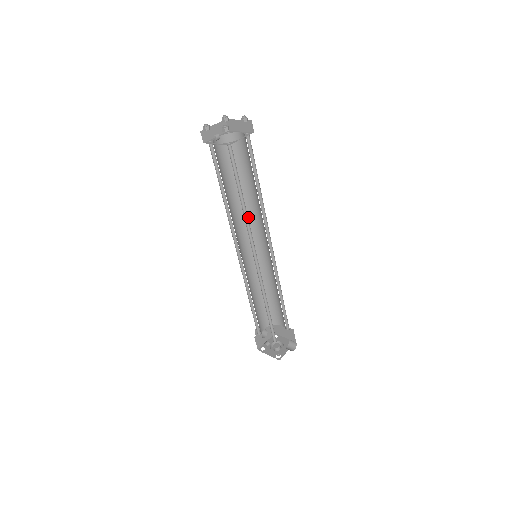
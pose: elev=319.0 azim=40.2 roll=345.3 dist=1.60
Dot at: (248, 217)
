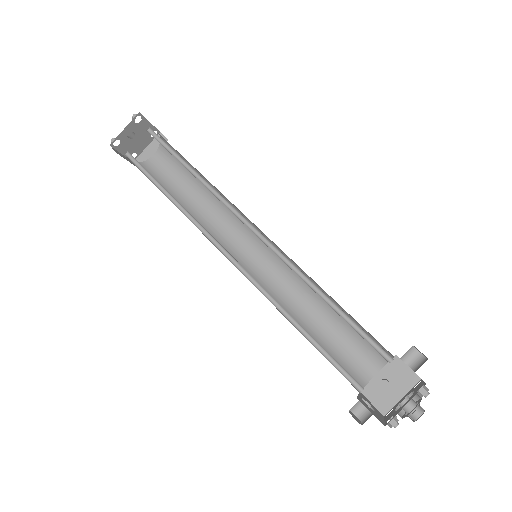
Dot at: (214, 234)
